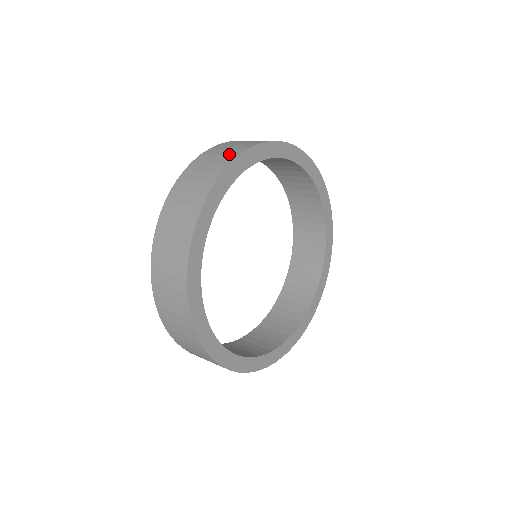
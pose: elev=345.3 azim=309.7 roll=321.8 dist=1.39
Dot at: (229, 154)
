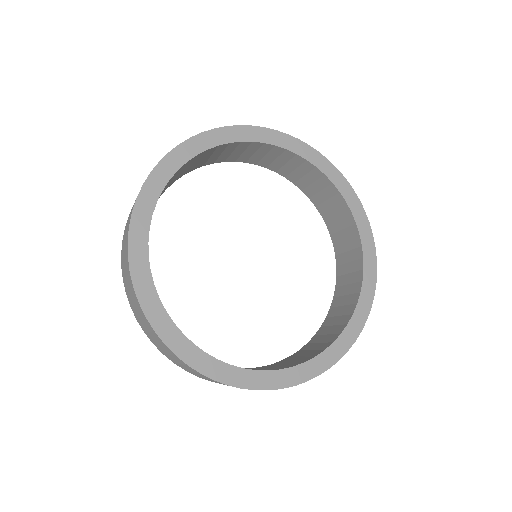
Dot at: (130, 214)
